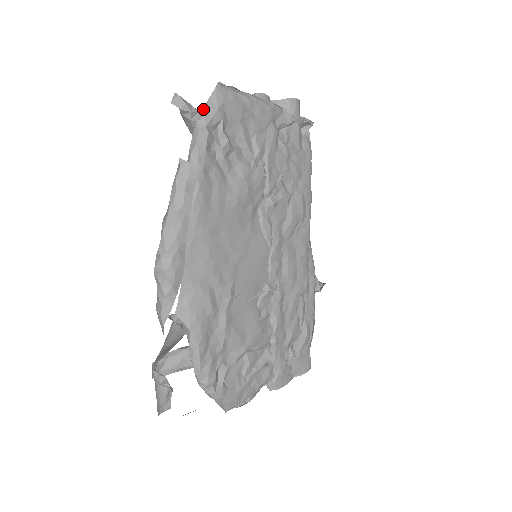
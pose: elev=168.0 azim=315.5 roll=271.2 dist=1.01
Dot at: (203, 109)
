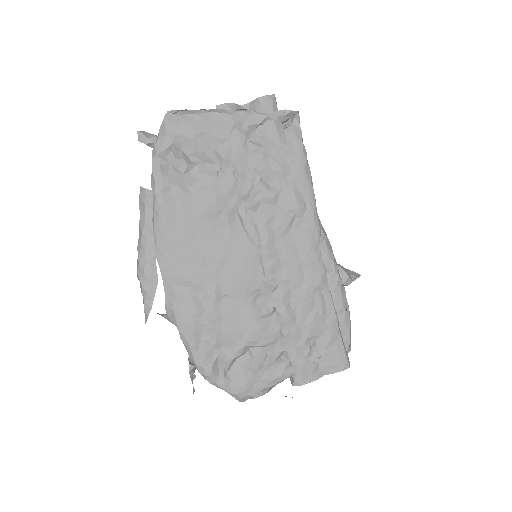
Dot at: (157, 139)
